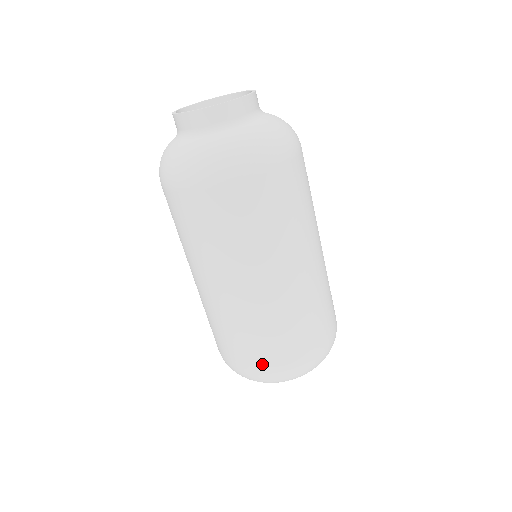
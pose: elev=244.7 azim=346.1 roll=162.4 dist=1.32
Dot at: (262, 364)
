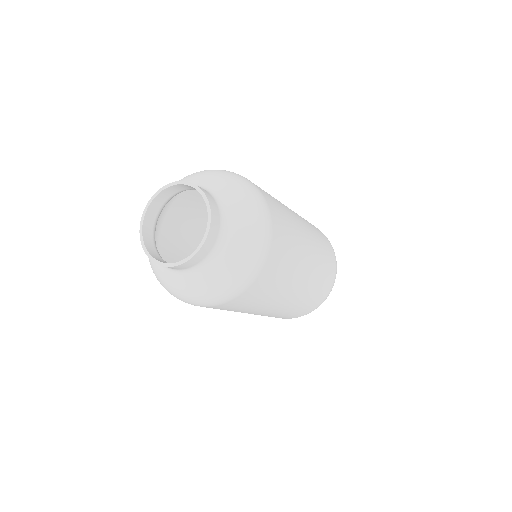
Dot at: (309, 311)
